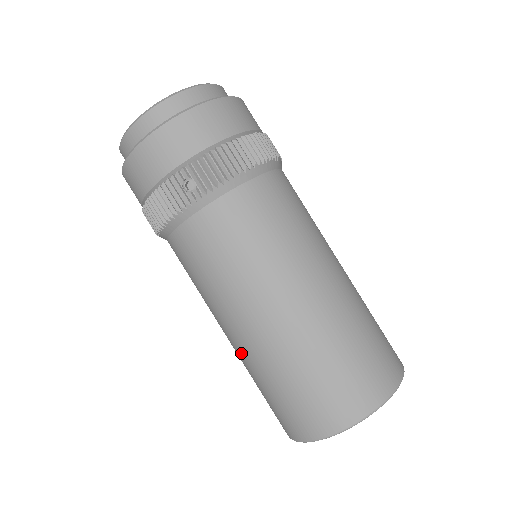
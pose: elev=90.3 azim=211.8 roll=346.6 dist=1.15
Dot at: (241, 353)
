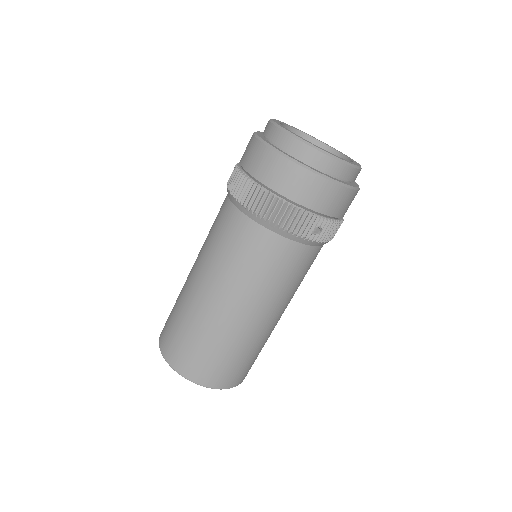
Dot at: (213, 317)
